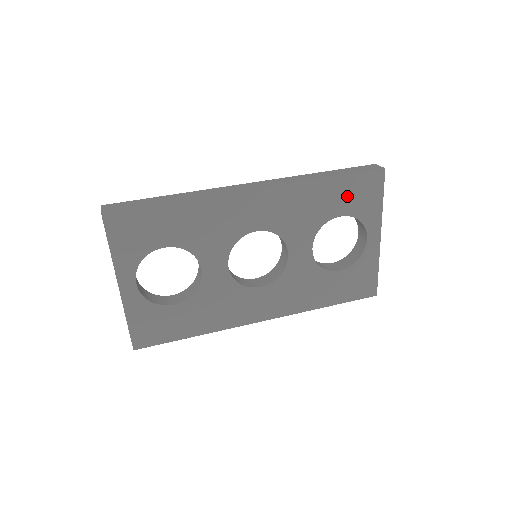
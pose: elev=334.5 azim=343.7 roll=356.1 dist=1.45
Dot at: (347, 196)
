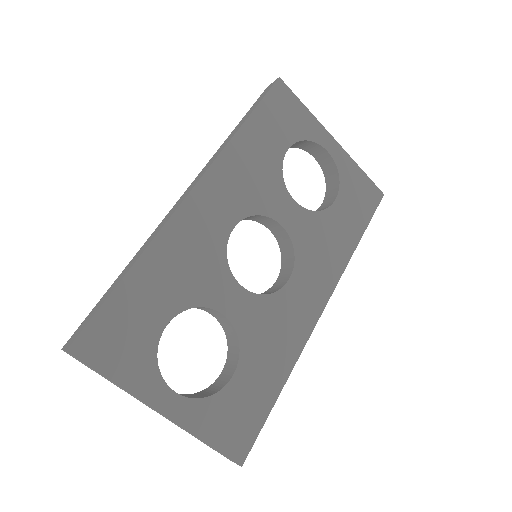
Dot at: (274, 127)
